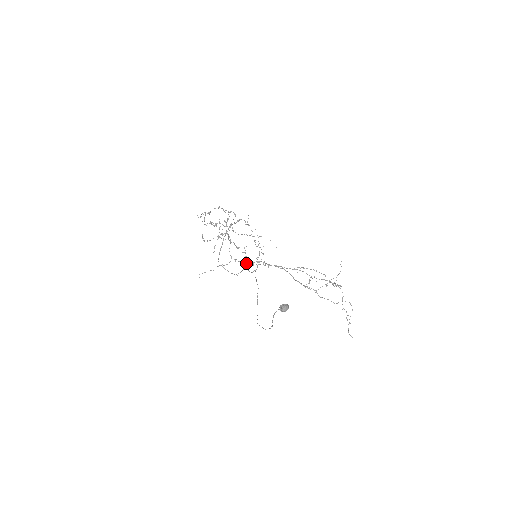
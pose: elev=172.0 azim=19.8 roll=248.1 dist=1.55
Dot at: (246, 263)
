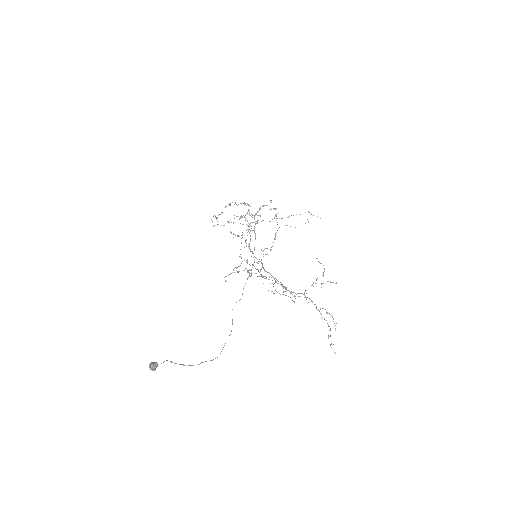
Dot at: occluded
